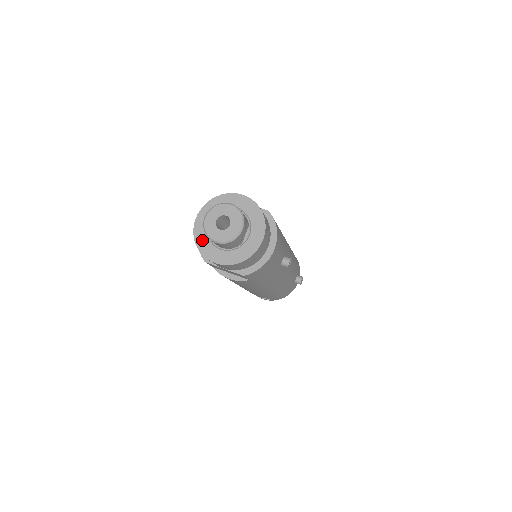
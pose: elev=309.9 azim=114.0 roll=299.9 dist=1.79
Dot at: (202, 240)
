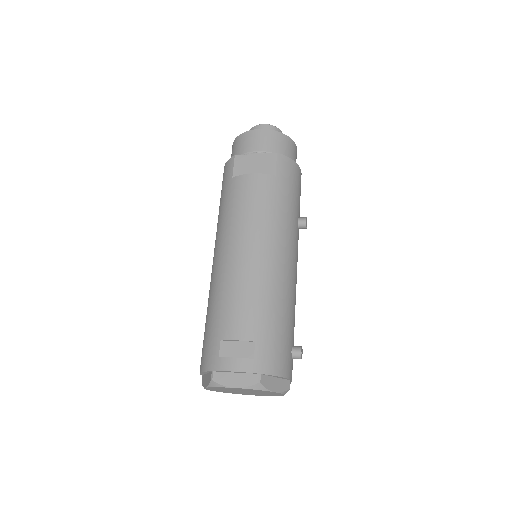
Dot at: occluded
